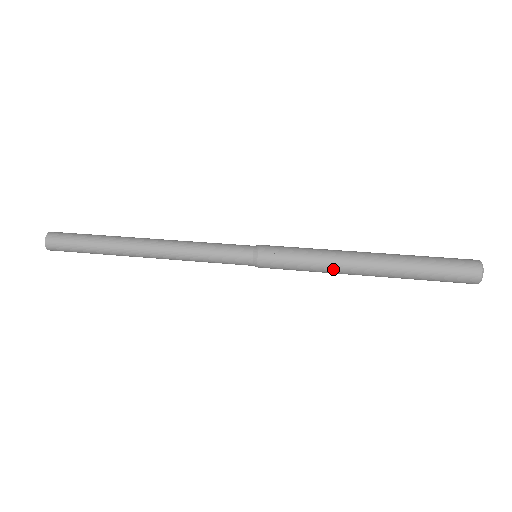
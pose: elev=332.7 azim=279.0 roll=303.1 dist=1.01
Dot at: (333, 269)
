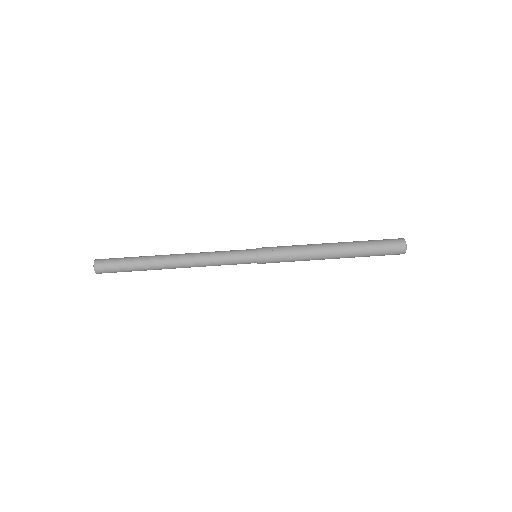
Dot at: (311, 256)
